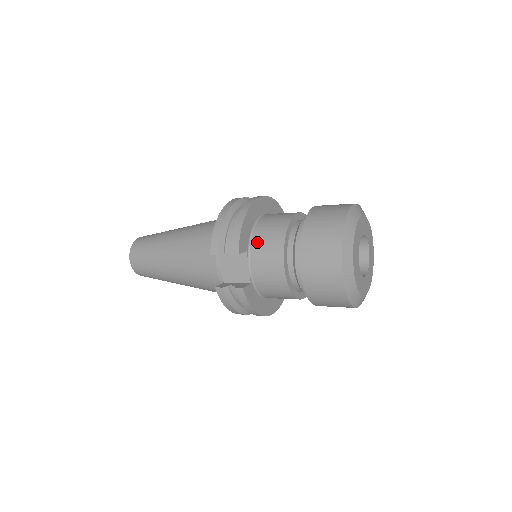
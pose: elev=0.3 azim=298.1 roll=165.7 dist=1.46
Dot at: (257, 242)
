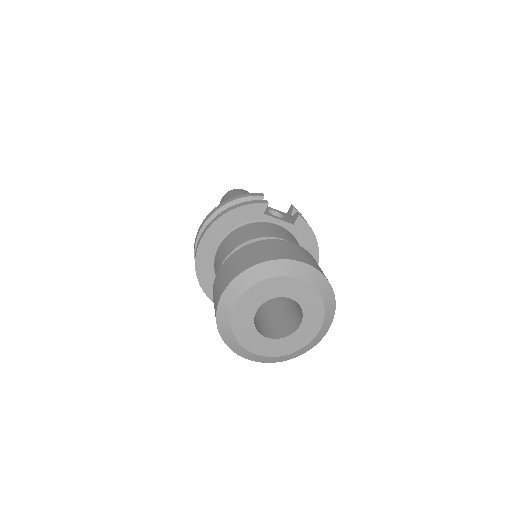
Dot at: occluded
